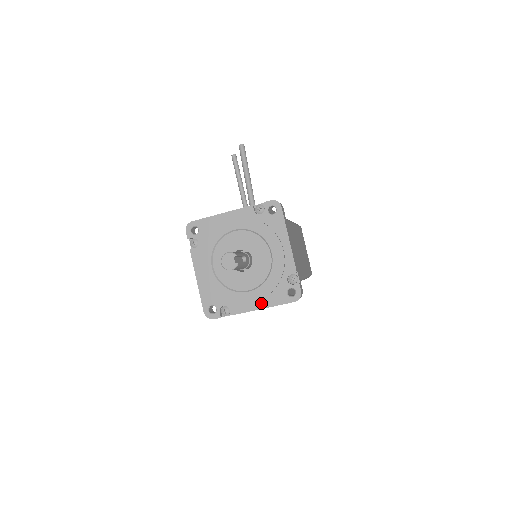
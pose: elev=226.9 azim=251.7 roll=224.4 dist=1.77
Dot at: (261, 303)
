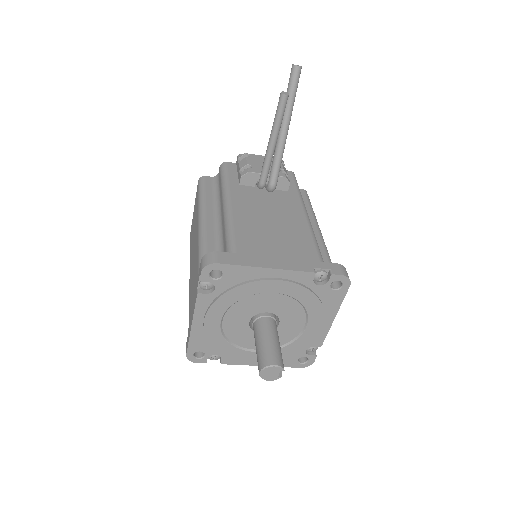
Dot at: occluded
